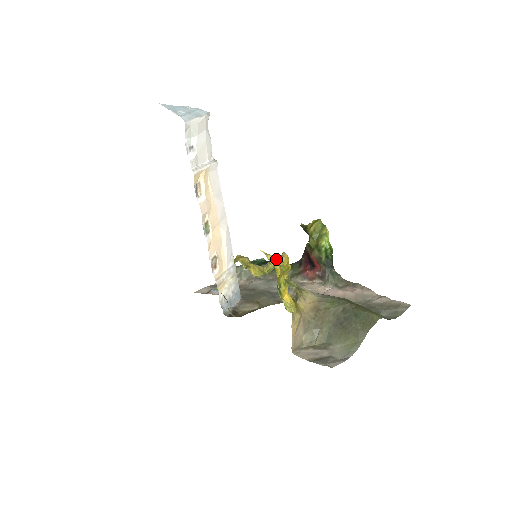
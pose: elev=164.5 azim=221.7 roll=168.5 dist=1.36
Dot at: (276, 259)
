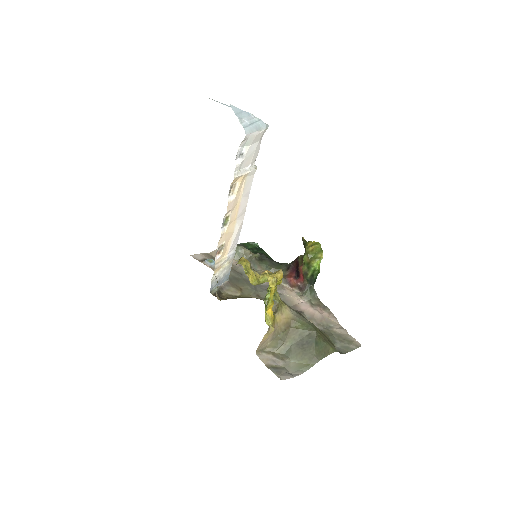
Dot at: (274, 282)
